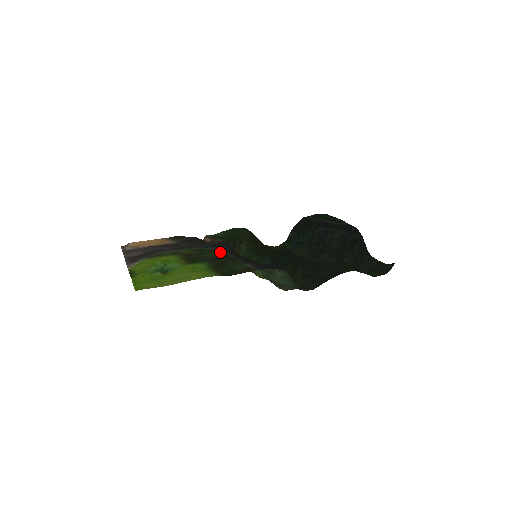
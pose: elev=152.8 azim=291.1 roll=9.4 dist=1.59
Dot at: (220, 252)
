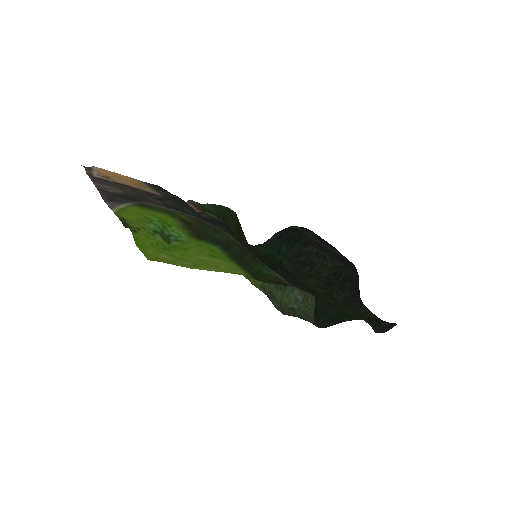
Dot at: (229, 237)
